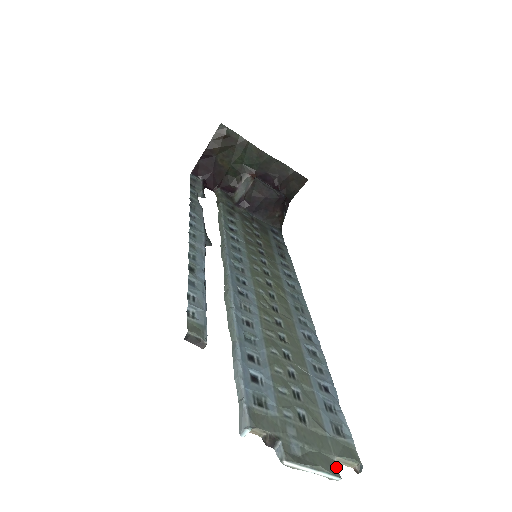
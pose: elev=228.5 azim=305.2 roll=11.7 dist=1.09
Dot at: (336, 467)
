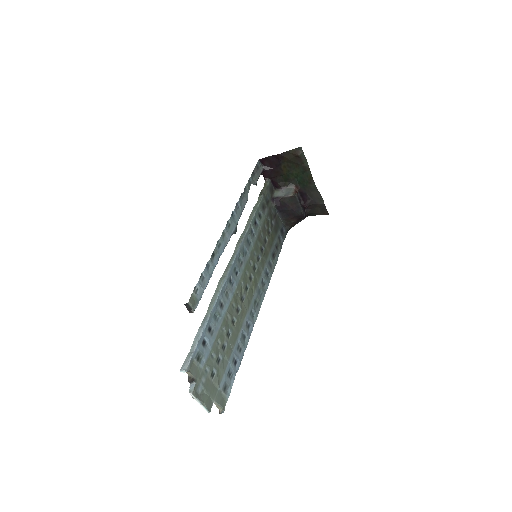
Dot at: occluded
